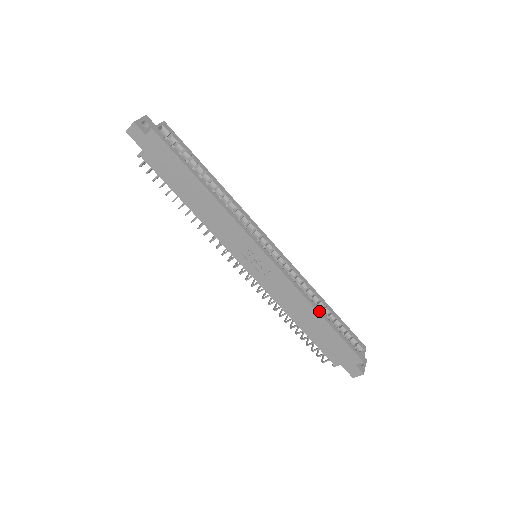
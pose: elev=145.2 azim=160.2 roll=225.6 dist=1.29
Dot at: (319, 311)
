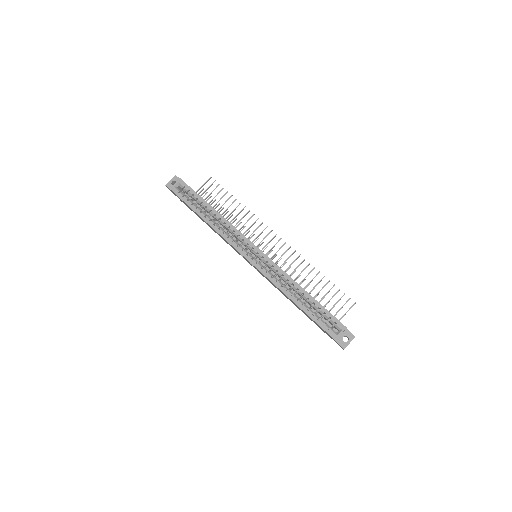
Dot at: (293, 299)
